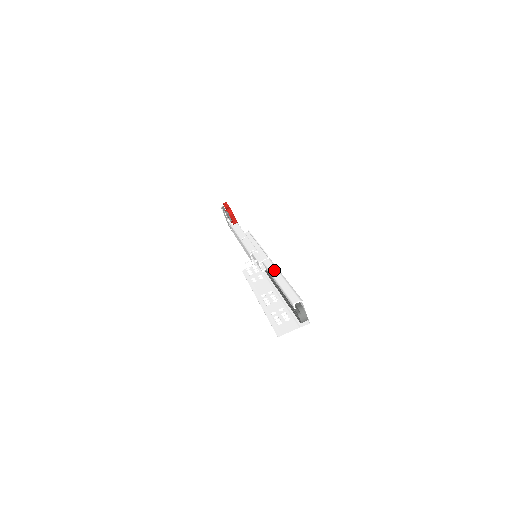
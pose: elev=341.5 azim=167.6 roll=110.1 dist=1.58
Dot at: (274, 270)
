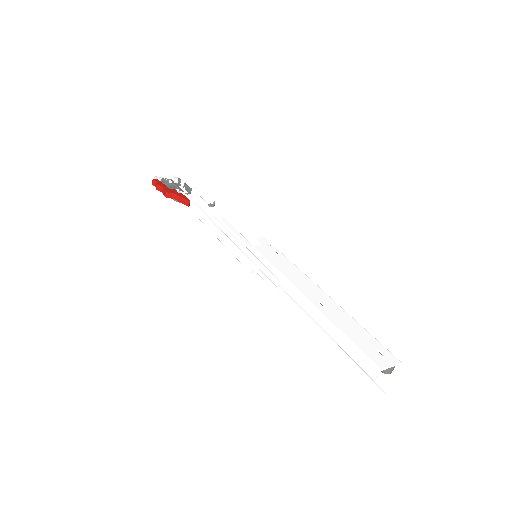
Dot at: (302, 305)
